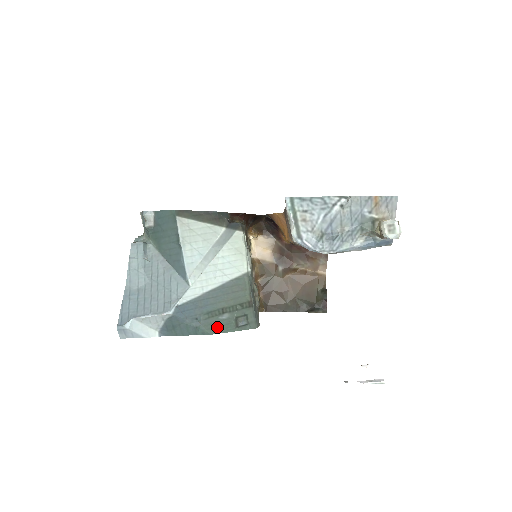
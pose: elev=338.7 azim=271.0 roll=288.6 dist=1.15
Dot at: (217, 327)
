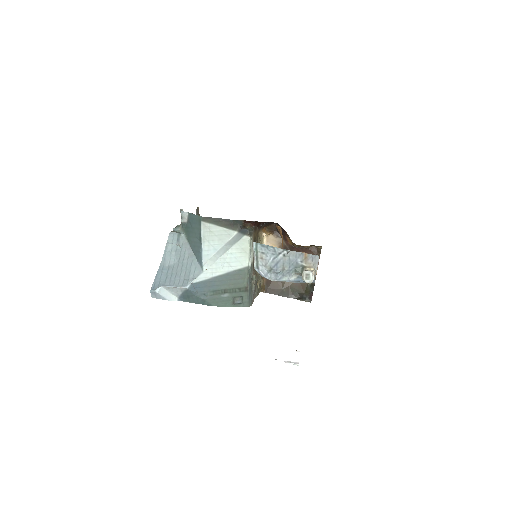
Dot at: (219, 302)
